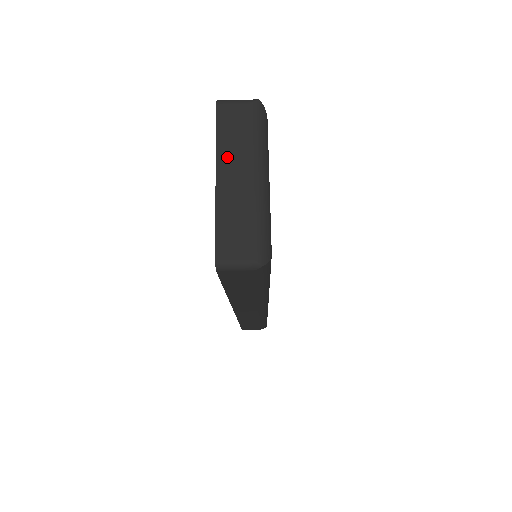
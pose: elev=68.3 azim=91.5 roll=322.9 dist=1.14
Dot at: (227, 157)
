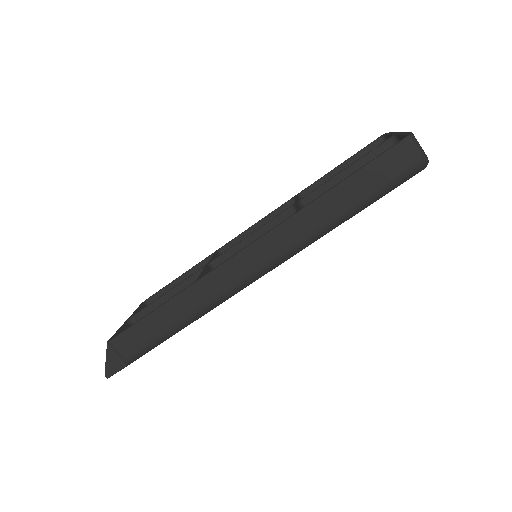
Dot at: occluded
